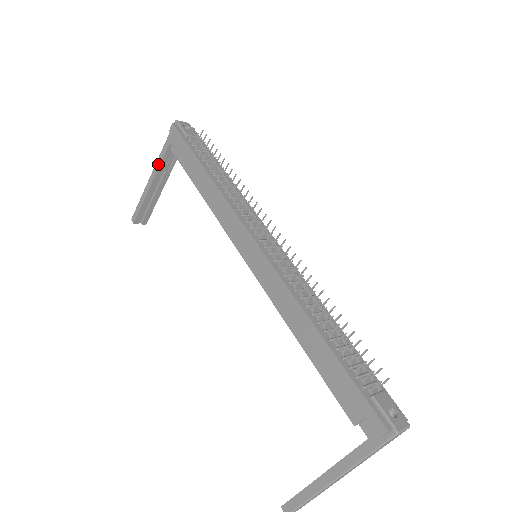
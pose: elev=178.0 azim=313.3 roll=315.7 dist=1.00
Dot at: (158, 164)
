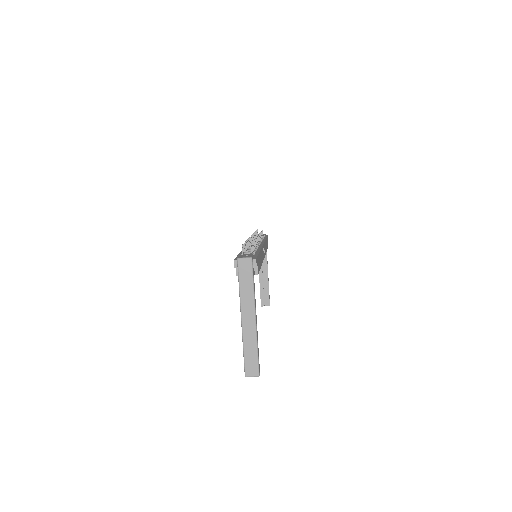
Dot at: occluded
